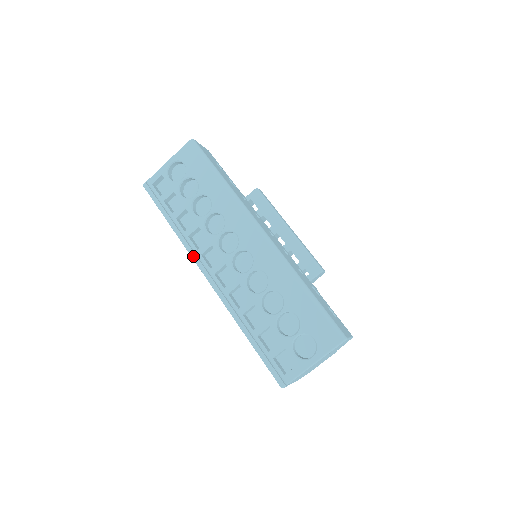
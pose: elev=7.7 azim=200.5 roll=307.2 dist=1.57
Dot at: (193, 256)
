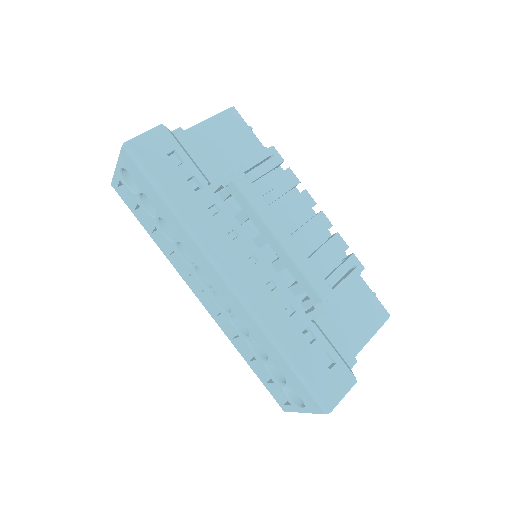
Dot at: (181, 276)
